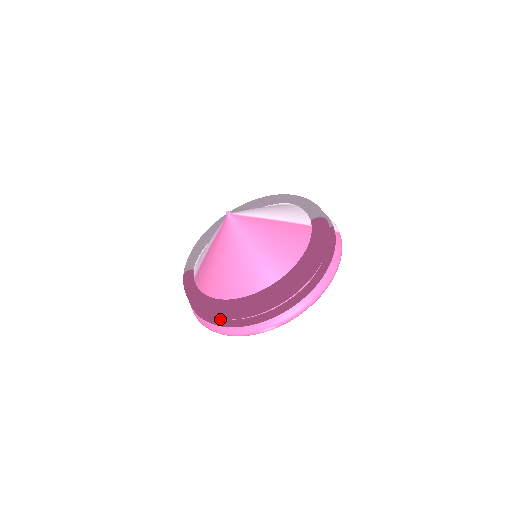
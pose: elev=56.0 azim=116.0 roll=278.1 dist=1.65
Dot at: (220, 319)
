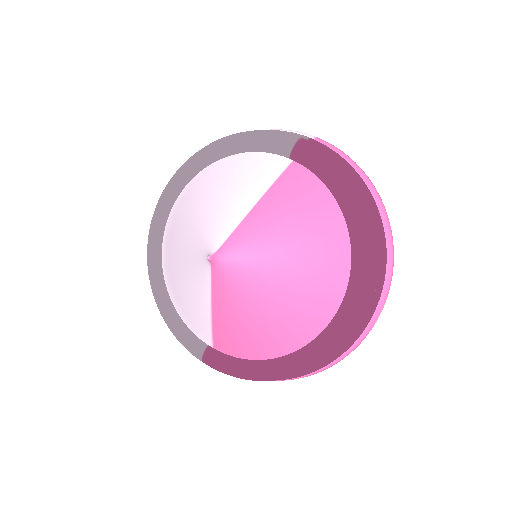
Dot at: occluded
